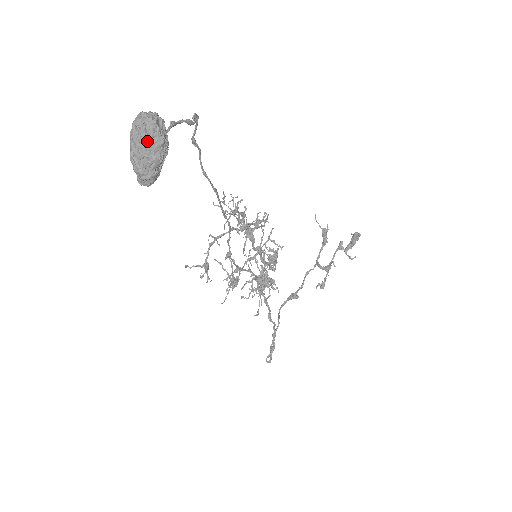
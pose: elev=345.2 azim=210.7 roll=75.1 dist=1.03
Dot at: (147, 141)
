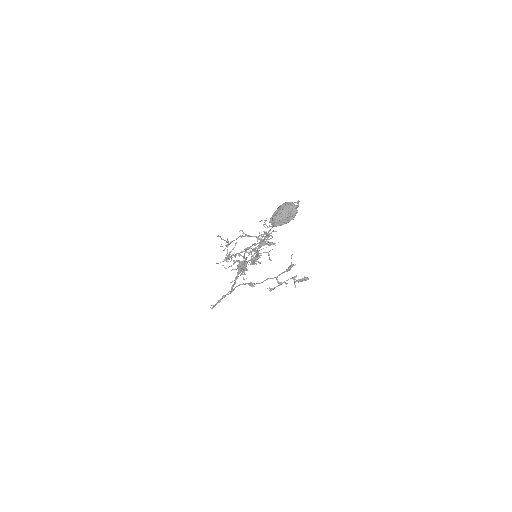
Dot at: (289, 216)
